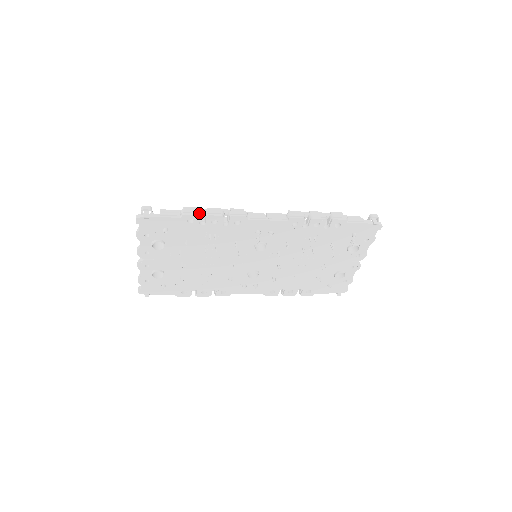
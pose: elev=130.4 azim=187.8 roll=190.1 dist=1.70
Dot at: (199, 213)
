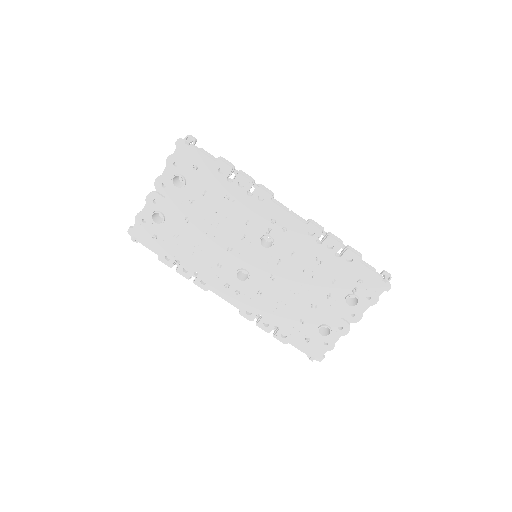
Dot at: (233, 167)
